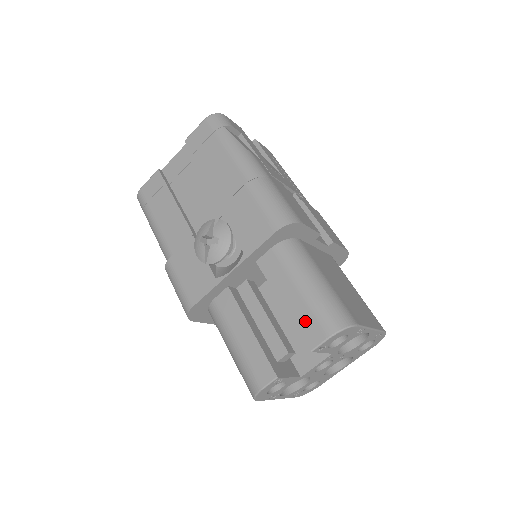
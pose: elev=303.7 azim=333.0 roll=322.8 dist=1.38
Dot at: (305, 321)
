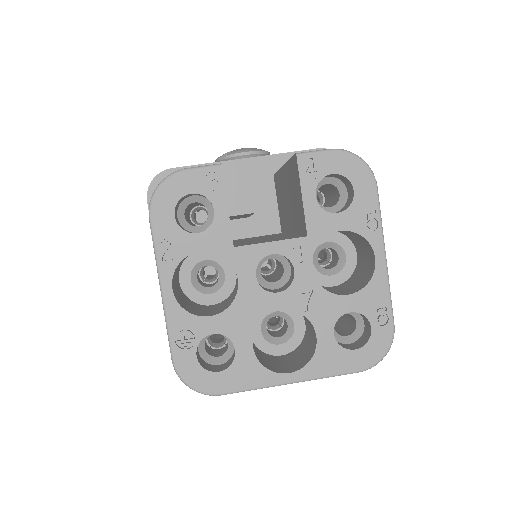
Dot at: occluded
